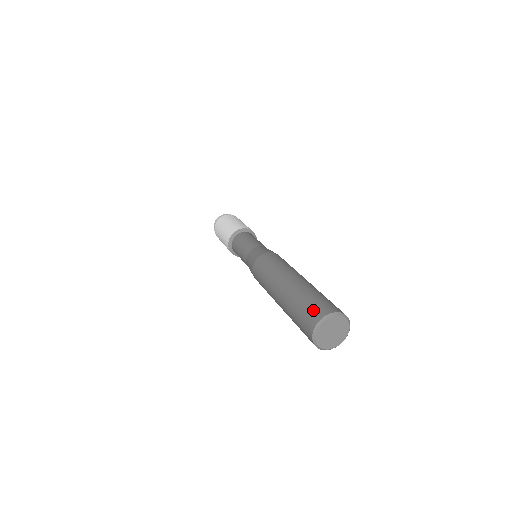
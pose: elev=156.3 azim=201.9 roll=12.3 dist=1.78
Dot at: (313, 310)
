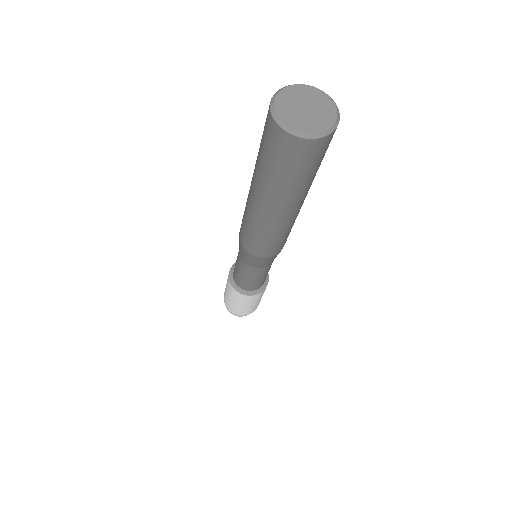
Dot at: occluded
